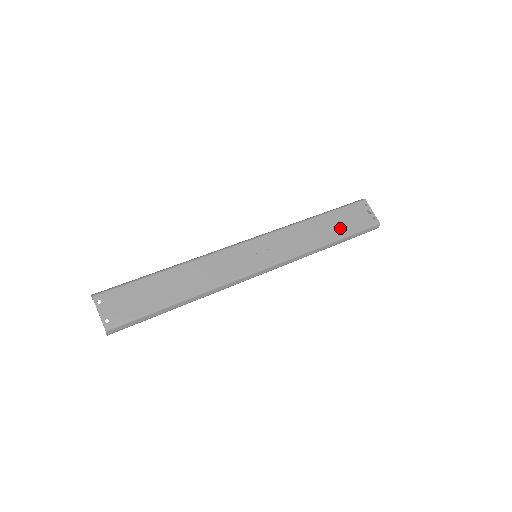
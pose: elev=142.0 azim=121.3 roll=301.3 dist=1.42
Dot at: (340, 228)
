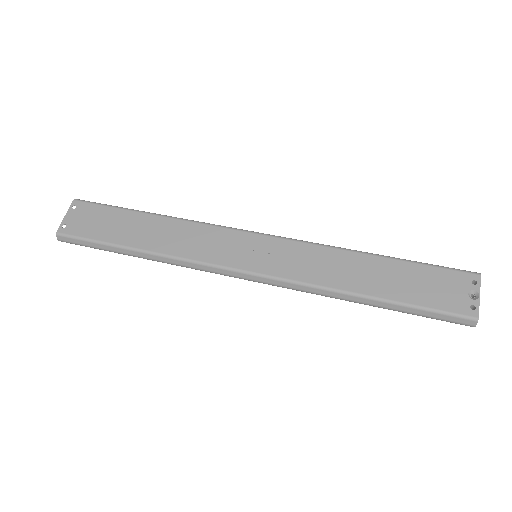
Dot at: (399, 288)
